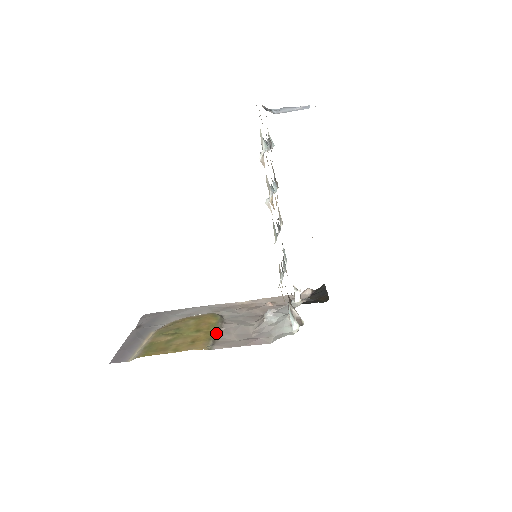
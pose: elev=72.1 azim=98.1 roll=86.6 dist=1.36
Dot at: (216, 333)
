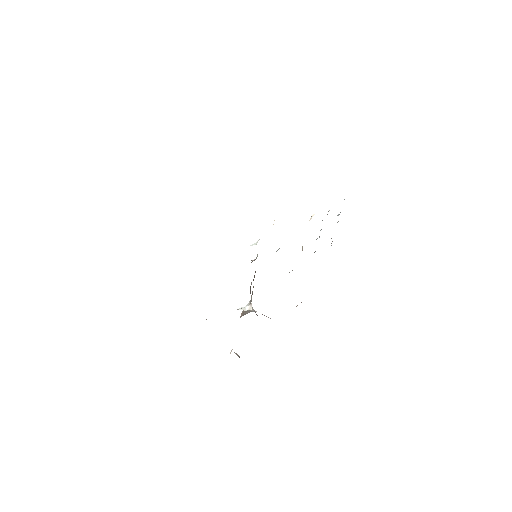
Dot at: occluded
